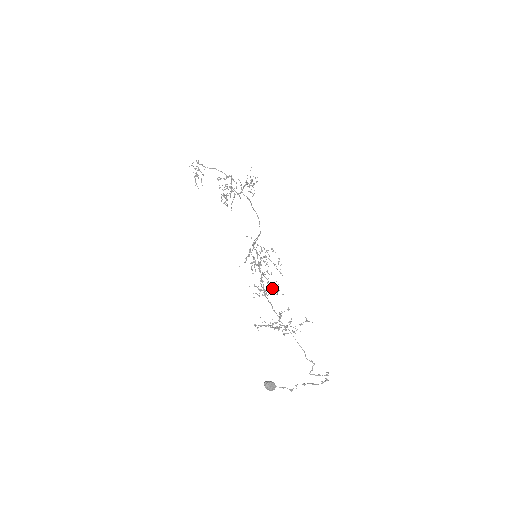
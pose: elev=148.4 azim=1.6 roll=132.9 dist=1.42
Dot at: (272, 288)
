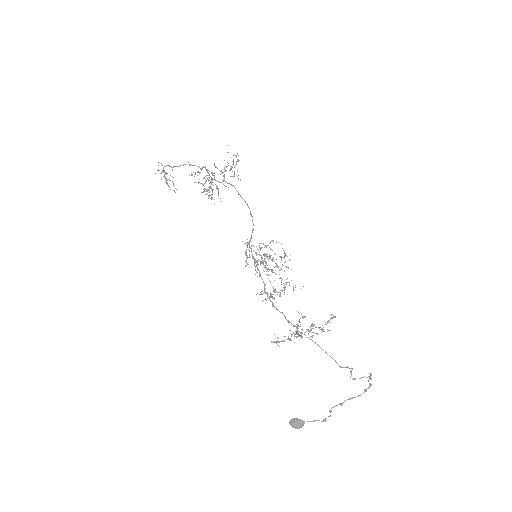
Dot at: (285, 287)
